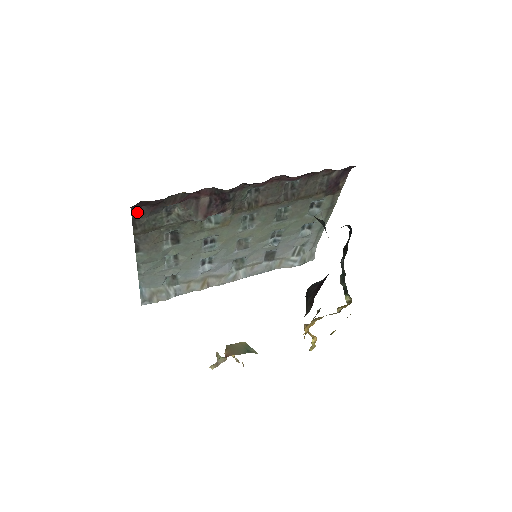
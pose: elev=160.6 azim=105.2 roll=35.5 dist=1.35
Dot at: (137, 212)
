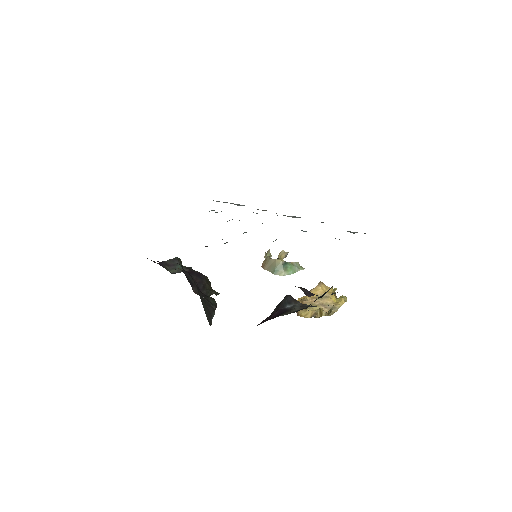
Dot at: occluded
